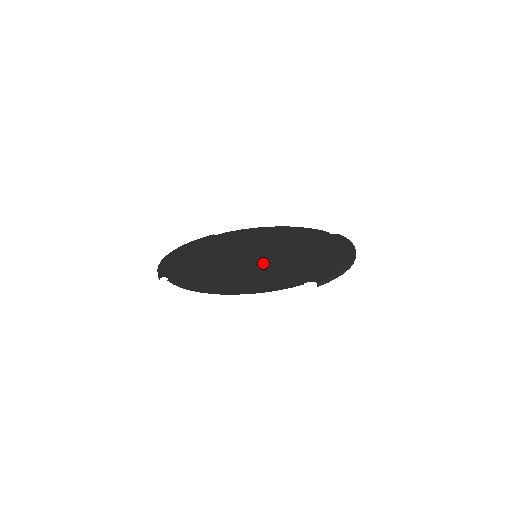
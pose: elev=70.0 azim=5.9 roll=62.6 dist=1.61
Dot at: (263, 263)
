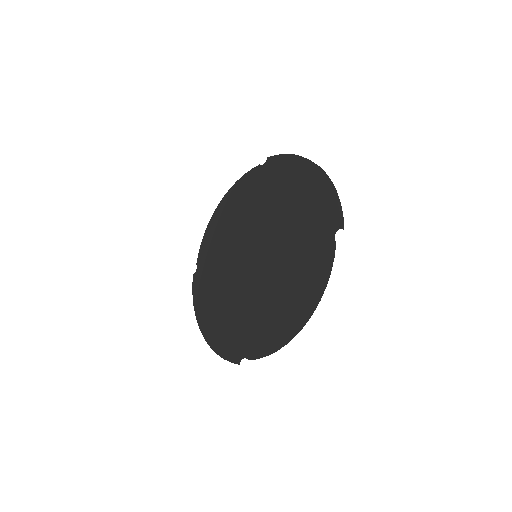
Dot at: (275, 258)
